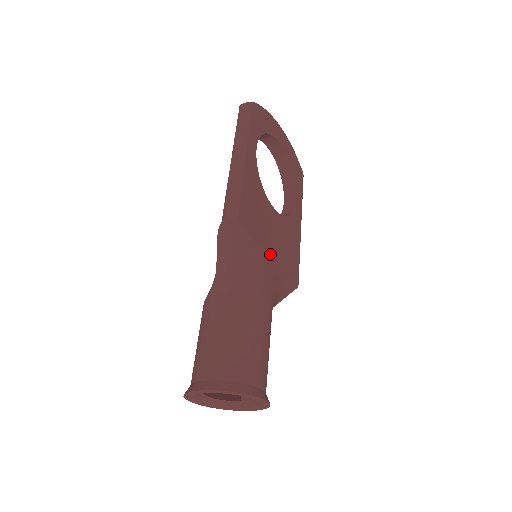
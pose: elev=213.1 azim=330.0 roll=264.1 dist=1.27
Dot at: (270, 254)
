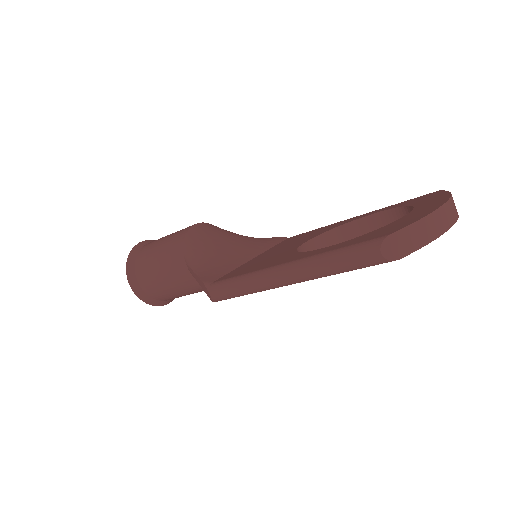
Dot at: occluded
